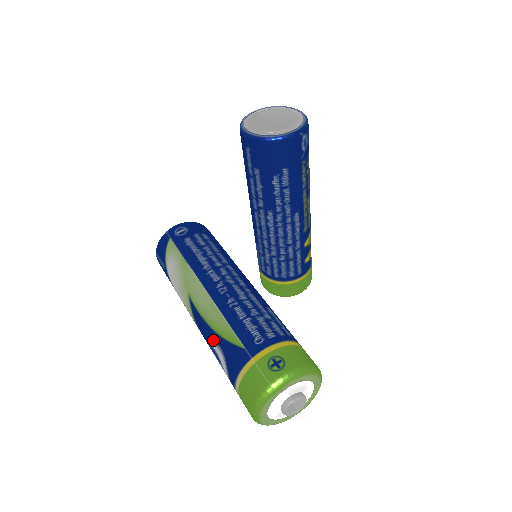
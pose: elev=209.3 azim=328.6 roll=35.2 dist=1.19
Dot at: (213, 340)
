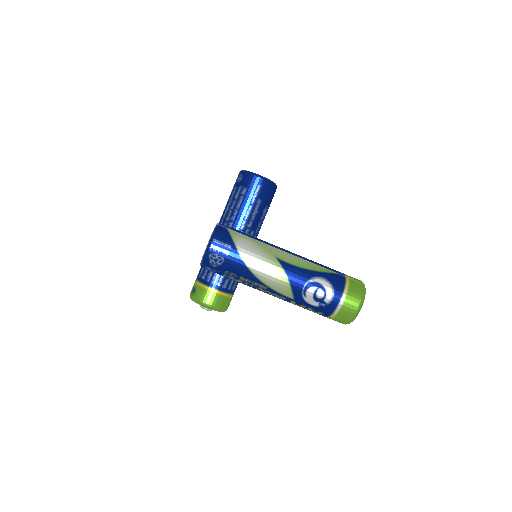
Dot at: (315, 276)
